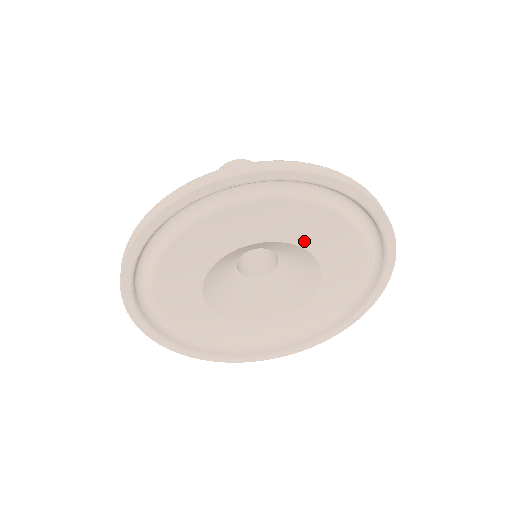
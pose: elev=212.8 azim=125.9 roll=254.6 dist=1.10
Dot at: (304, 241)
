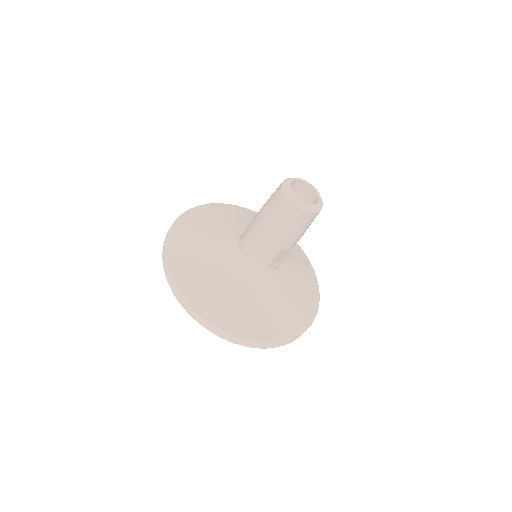
Dot at: occluded
